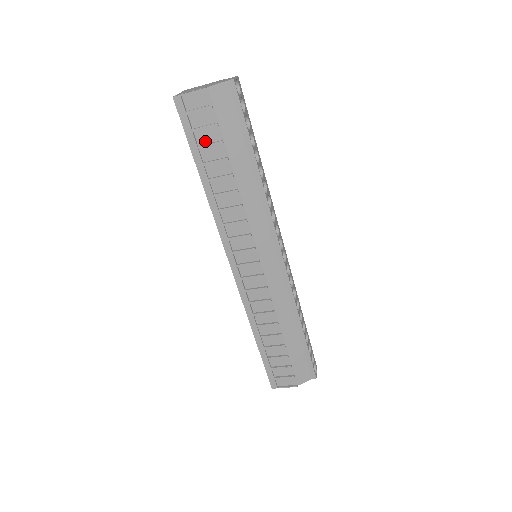
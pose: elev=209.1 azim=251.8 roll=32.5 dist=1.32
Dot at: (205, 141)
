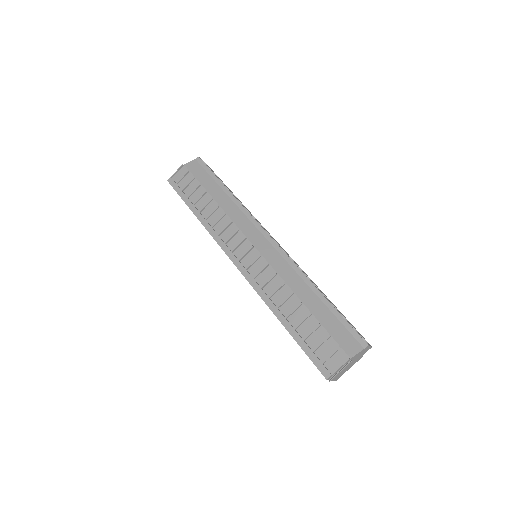
Dot at: (191, 192)
